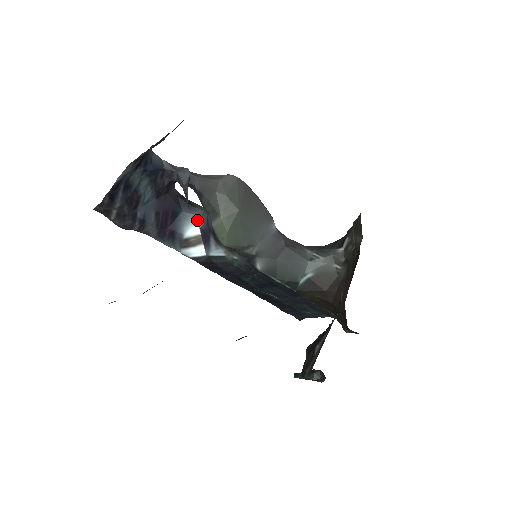
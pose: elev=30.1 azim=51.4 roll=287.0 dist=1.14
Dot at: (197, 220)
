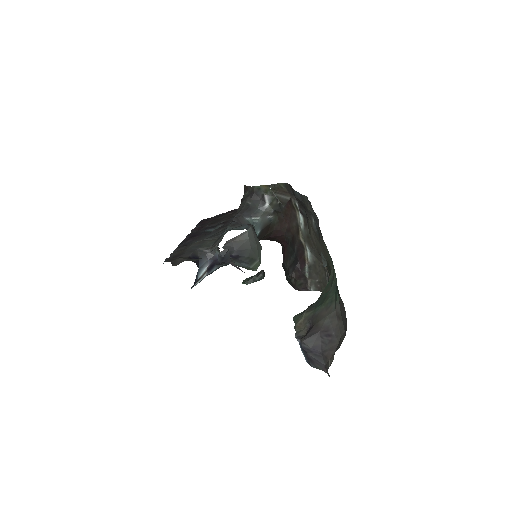
Dot at: (206, 264)
